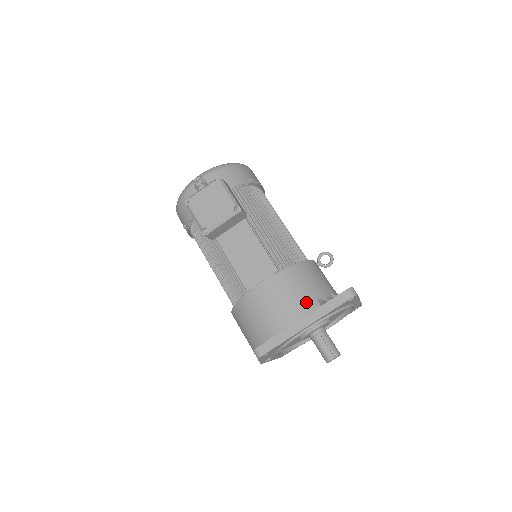
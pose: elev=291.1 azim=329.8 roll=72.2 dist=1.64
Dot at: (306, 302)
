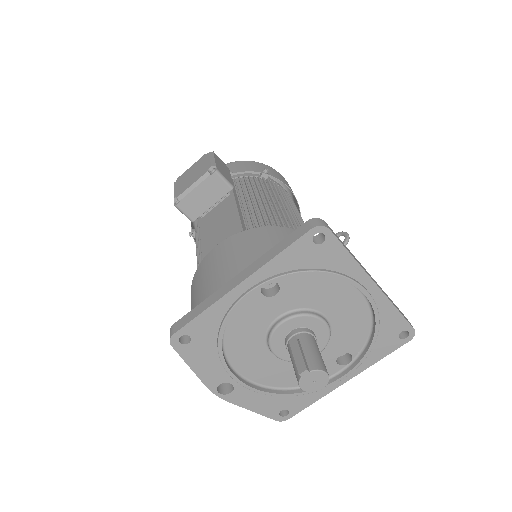
Dot at: occluded
